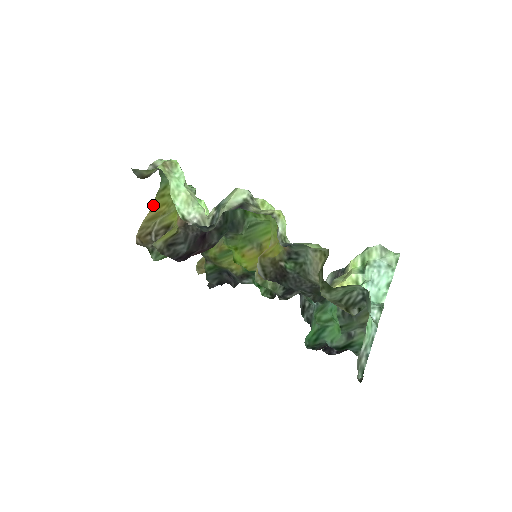
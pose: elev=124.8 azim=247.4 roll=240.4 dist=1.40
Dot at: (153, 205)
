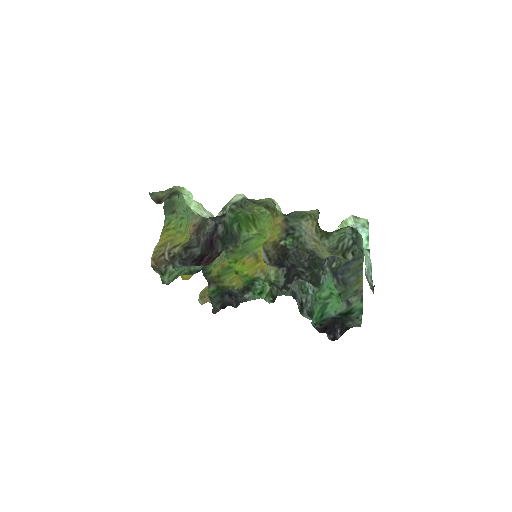
Dot at: (161, 237)
